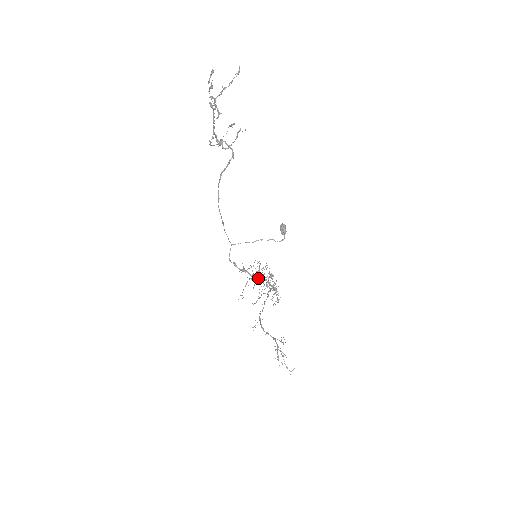
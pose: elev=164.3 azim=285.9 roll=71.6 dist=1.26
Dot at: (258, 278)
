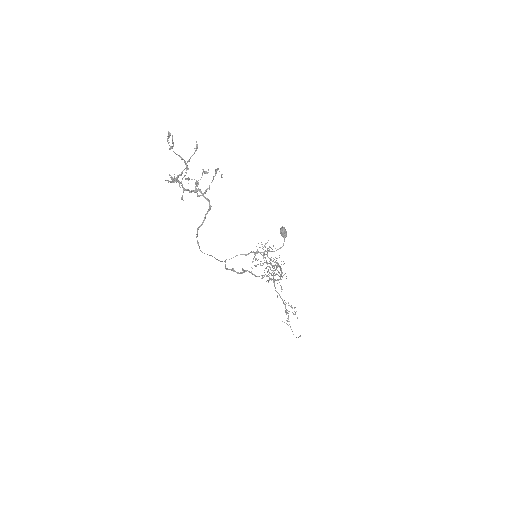
Dot at: (259, 276)
